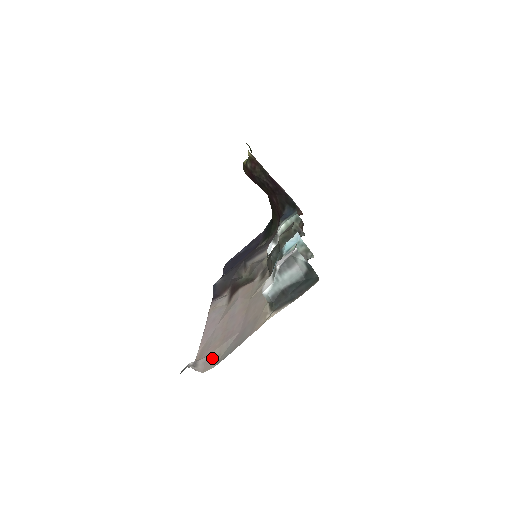
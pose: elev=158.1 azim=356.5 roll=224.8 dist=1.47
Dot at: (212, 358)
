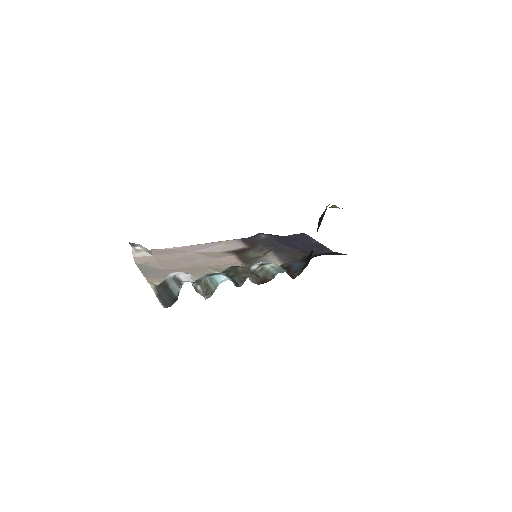
Dot at: (147, 259)
